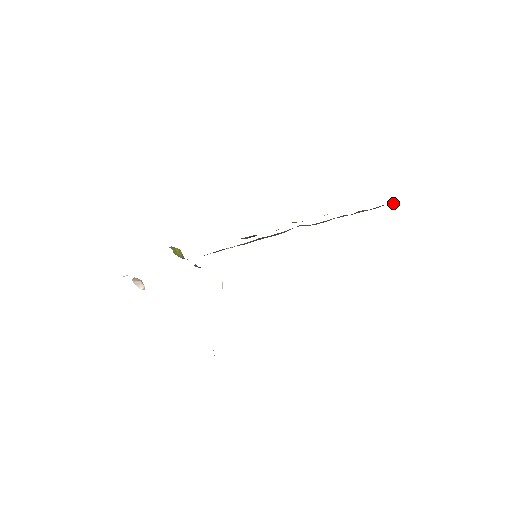
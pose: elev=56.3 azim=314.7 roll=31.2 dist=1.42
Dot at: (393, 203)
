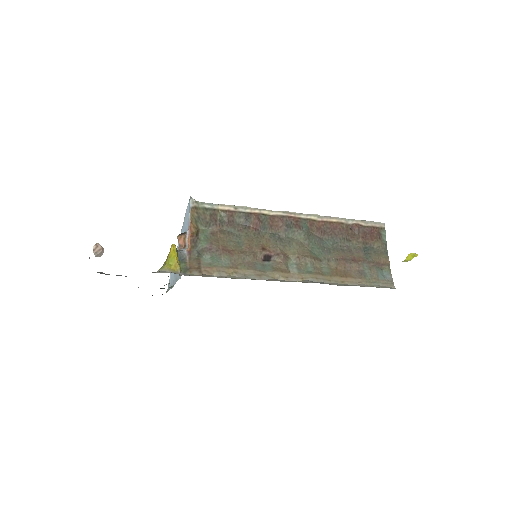
Dot at: (385, 232)
